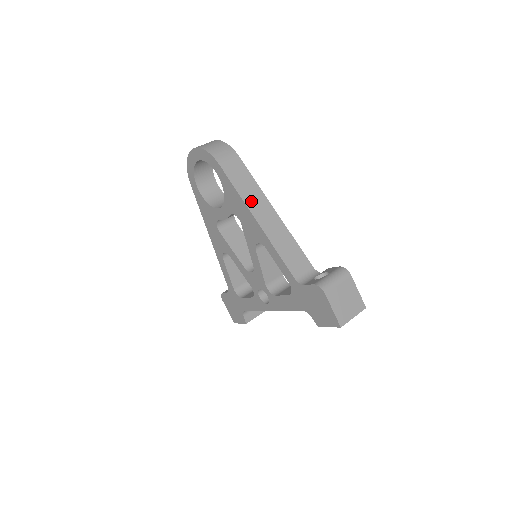
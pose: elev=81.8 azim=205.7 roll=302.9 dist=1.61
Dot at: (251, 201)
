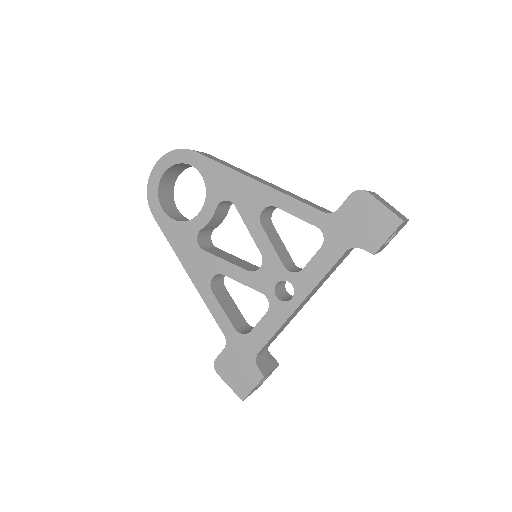
Dot at: (241, 172)
